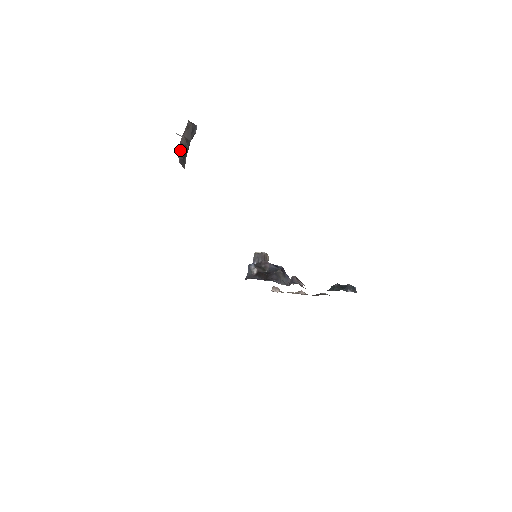
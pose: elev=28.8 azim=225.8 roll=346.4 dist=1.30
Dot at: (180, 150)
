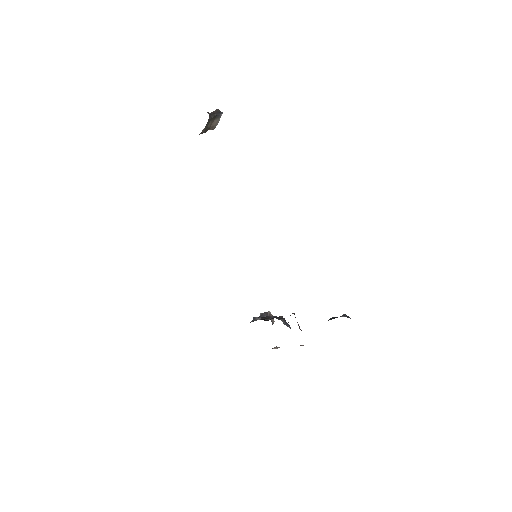
Dot at: (209, 113)
